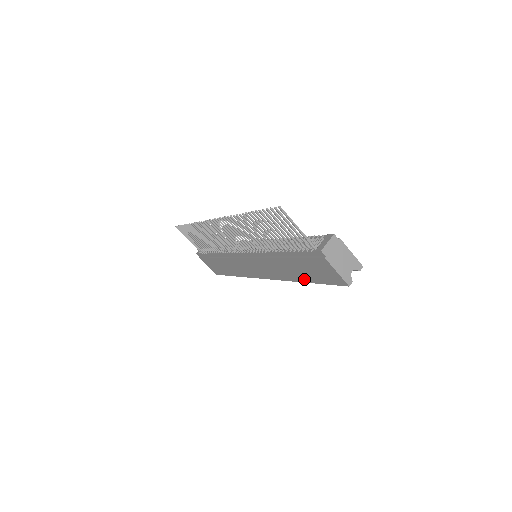
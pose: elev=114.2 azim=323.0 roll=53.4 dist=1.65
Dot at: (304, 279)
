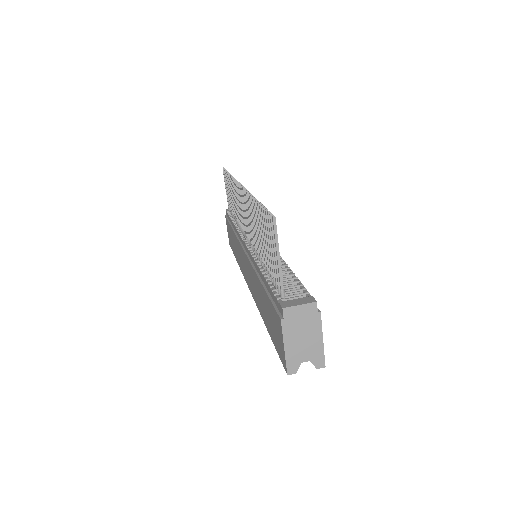
Dot at: (266, 321)
